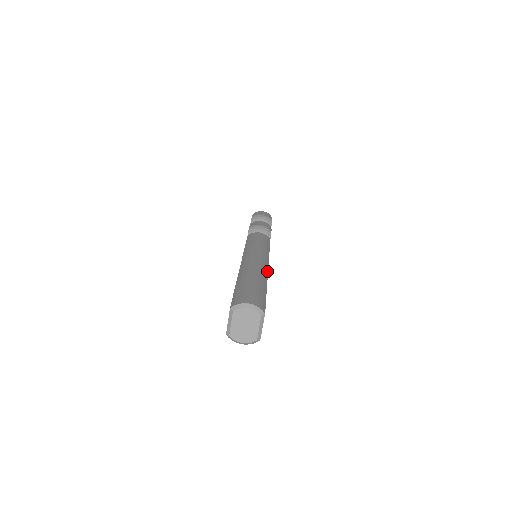
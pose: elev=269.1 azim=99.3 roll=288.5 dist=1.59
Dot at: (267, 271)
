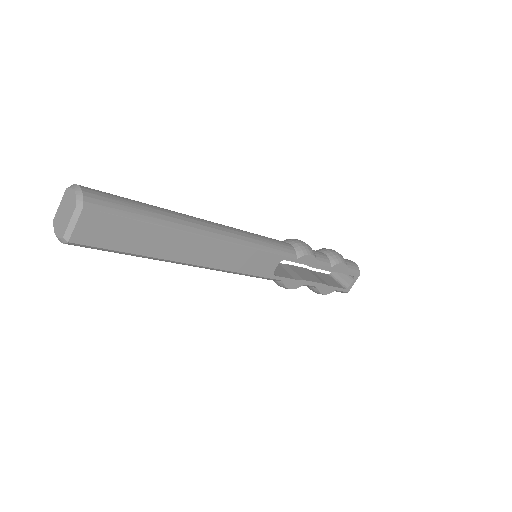
Dot at: (203, 234)
